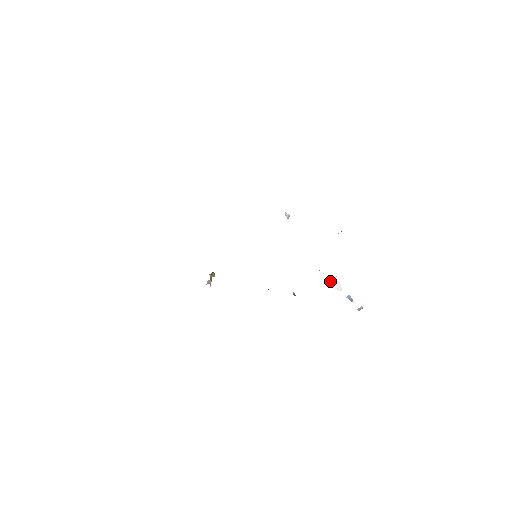
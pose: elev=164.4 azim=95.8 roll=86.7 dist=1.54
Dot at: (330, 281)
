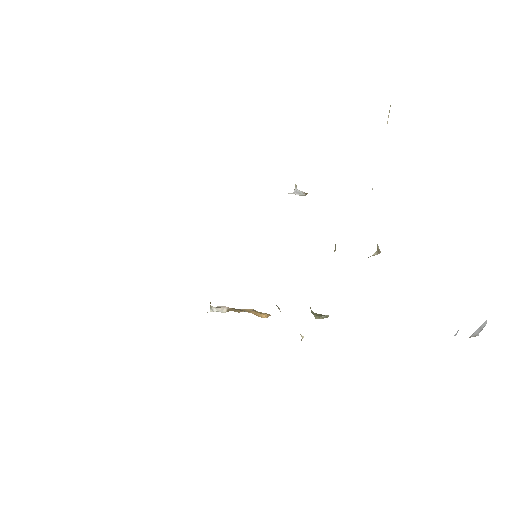
Dot at: occluded
